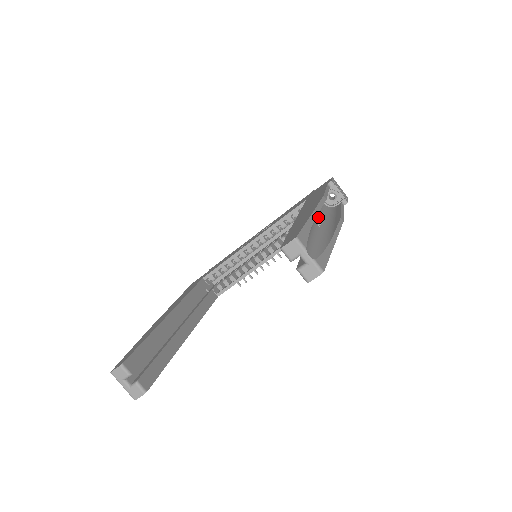
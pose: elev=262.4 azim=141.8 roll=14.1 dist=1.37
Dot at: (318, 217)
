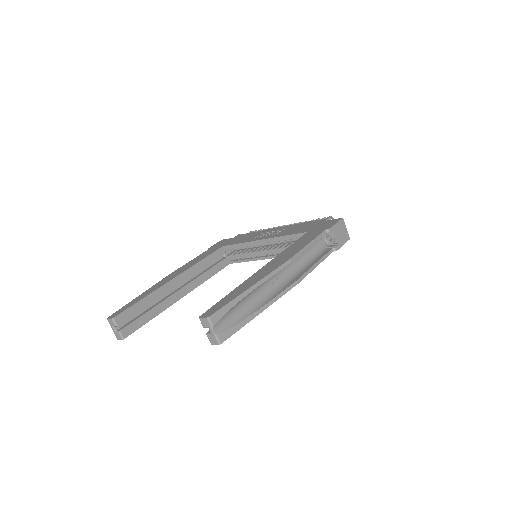
Dot at: (282, 271)
